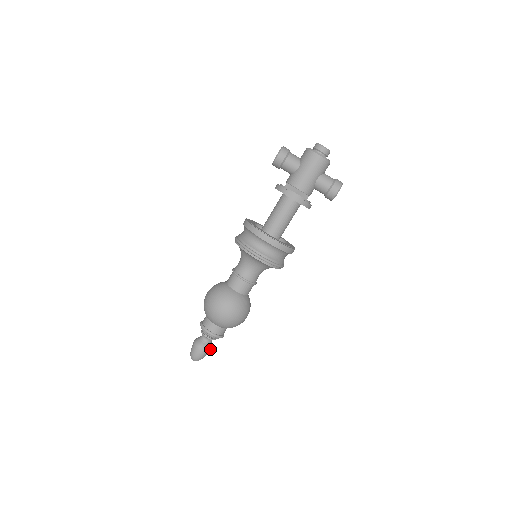
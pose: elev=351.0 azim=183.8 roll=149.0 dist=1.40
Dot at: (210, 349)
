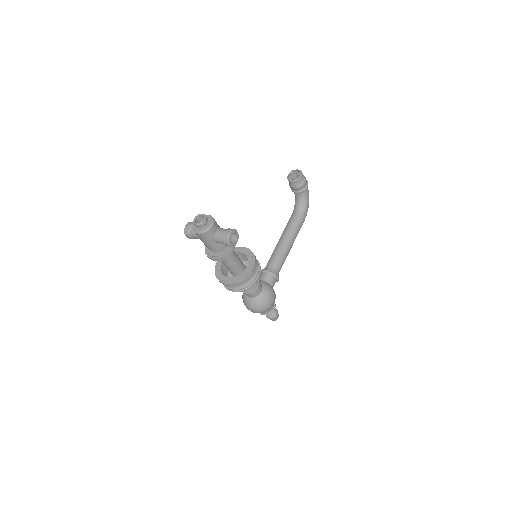
Dot at: (275, 315)
